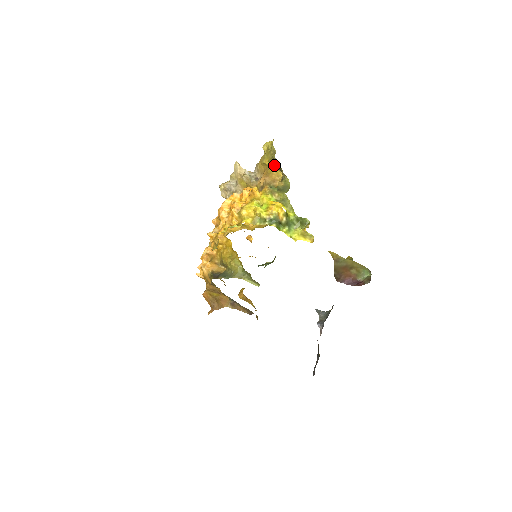
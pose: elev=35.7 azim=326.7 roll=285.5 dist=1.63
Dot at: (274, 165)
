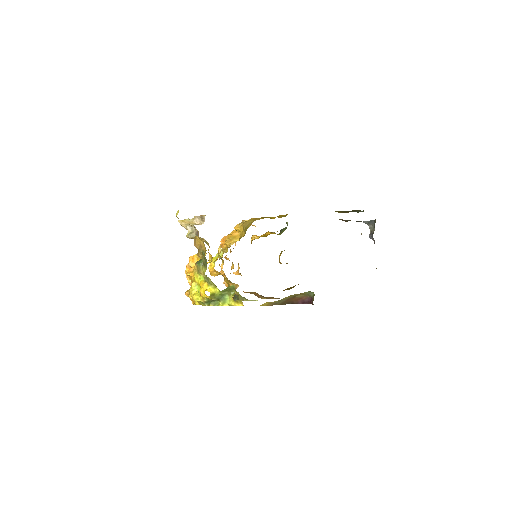
Dot at: occluded
